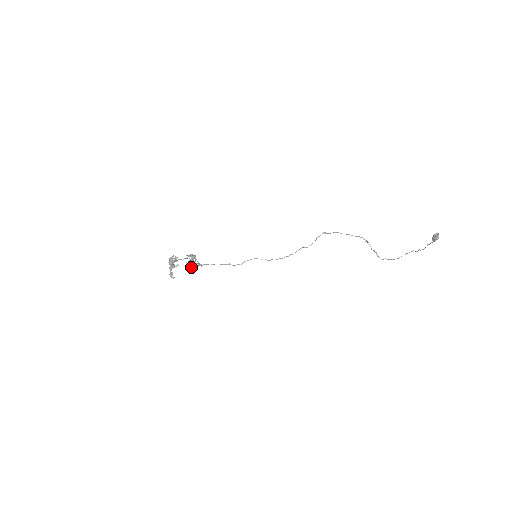
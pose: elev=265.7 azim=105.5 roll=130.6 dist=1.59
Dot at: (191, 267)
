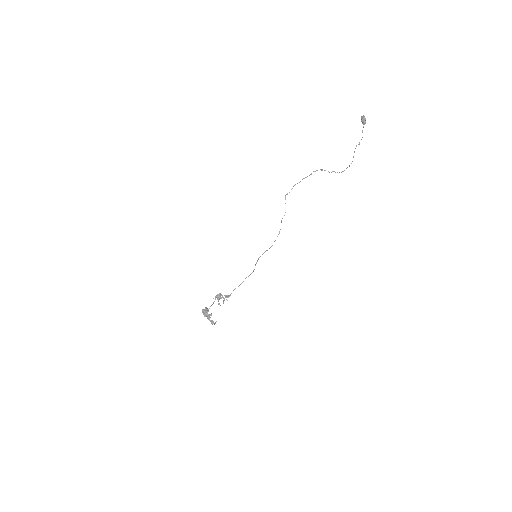
Dot at: occluded
